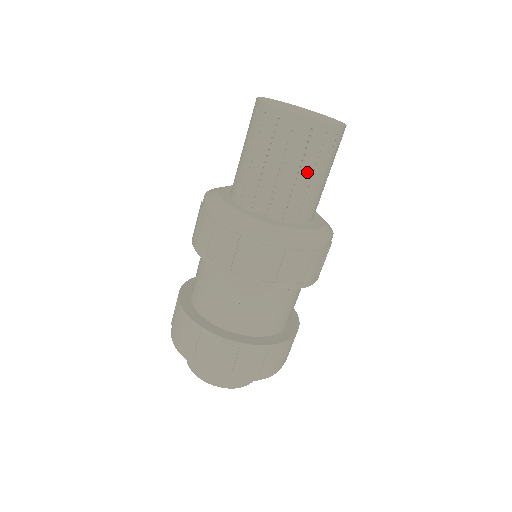
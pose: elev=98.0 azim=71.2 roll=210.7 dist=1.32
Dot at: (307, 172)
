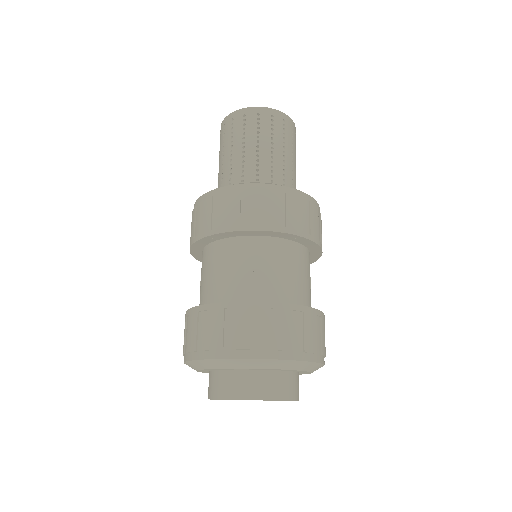
Dot at: (279, 148)
